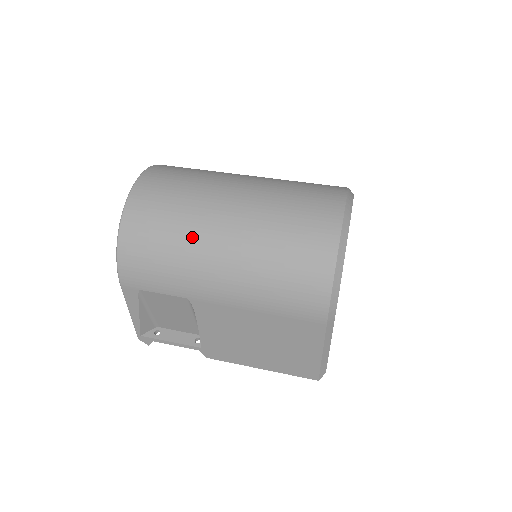
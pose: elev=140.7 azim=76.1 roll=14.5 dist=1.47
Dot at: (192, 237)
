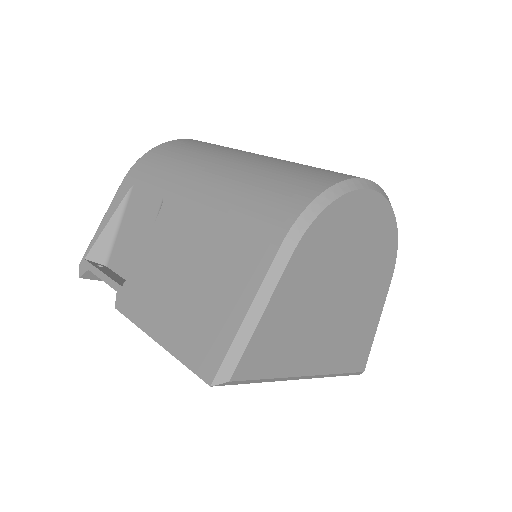
Dot at: (217, 152)
